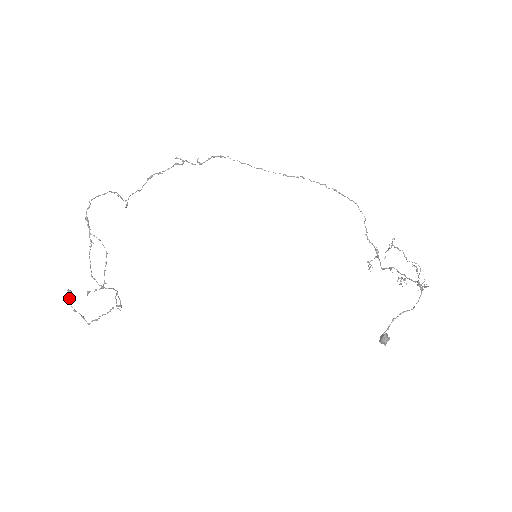
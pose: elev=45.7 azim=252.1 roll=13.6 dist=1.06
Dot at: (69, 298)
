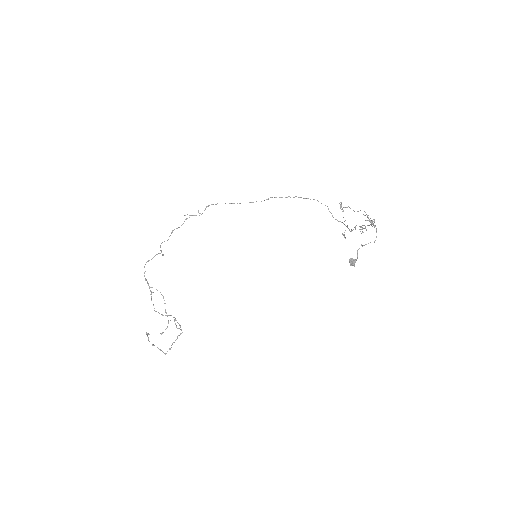
Dot at: (148, 337)
